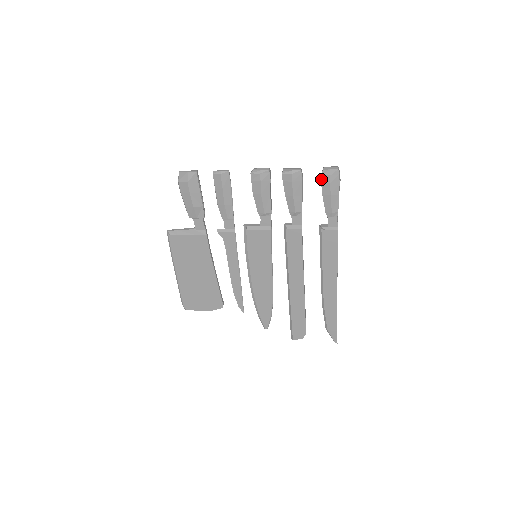
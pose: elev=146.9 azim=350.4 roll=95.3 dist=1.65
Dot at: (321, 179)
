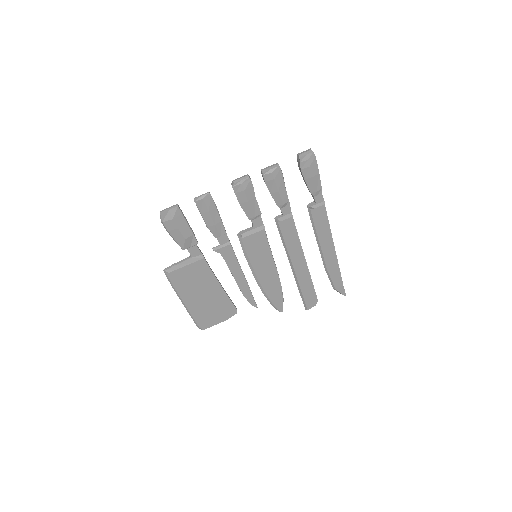
Dot at: (300, 166)
